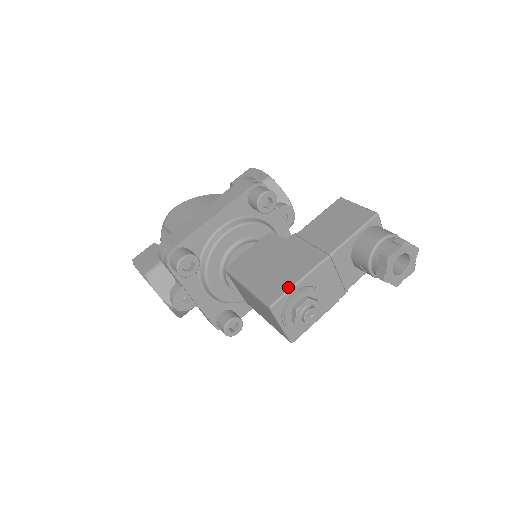
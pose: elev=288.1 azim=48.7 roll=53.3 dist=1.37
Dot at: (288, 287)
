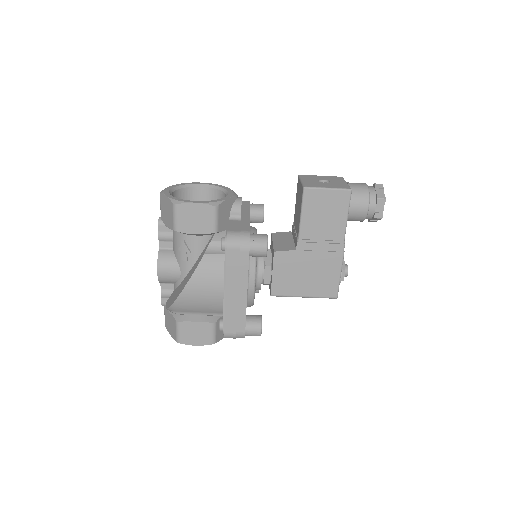
Dot at: (337, 282)
